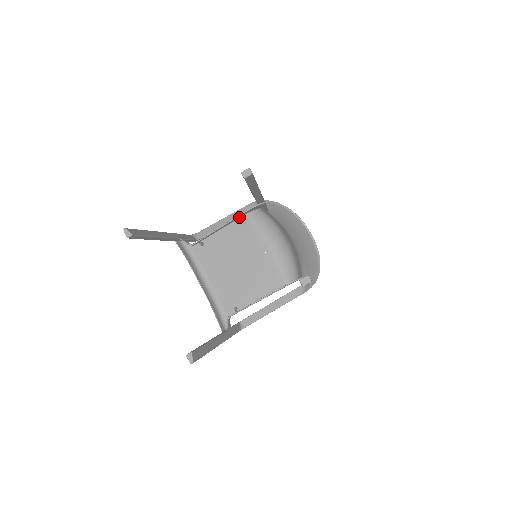
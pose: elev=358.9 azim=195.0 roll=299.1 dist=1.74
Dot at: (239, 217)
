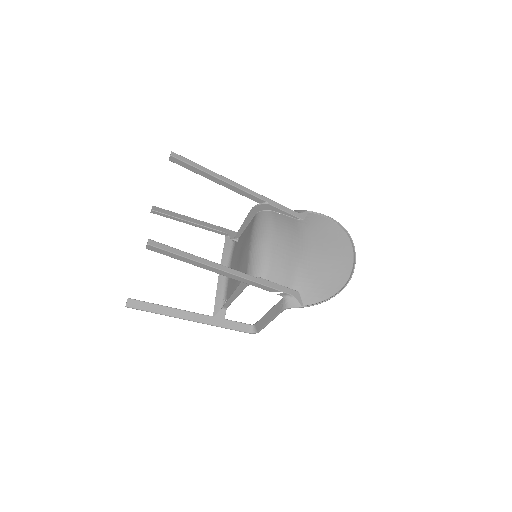
Dot at: (252, 216)
